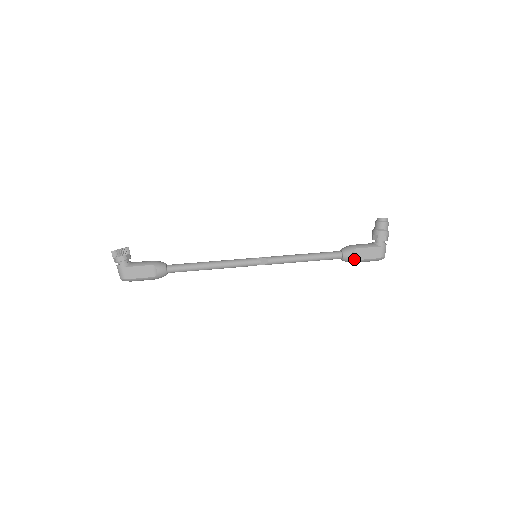
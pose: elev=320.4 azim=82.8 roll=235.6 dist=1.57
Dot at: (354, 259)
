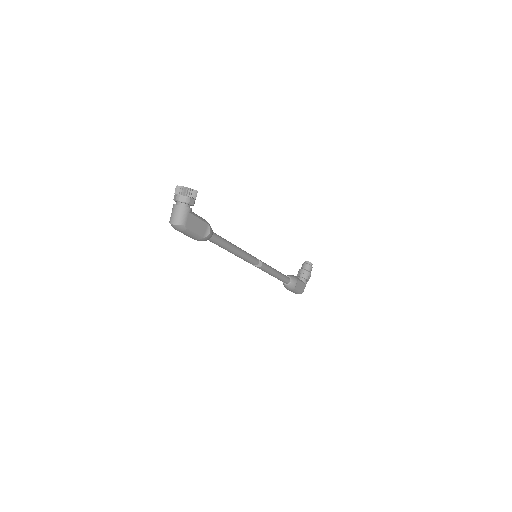
Dot at: (295, 287)
